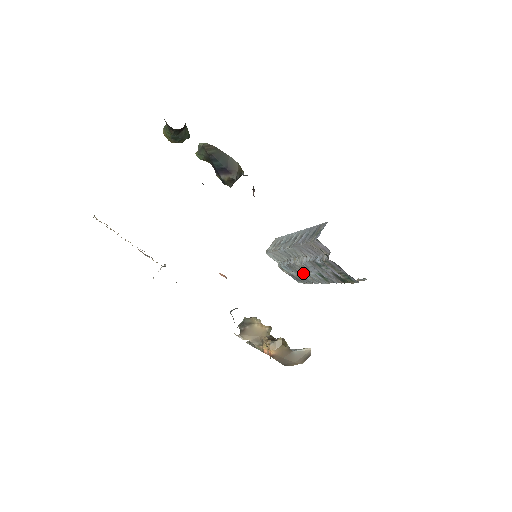
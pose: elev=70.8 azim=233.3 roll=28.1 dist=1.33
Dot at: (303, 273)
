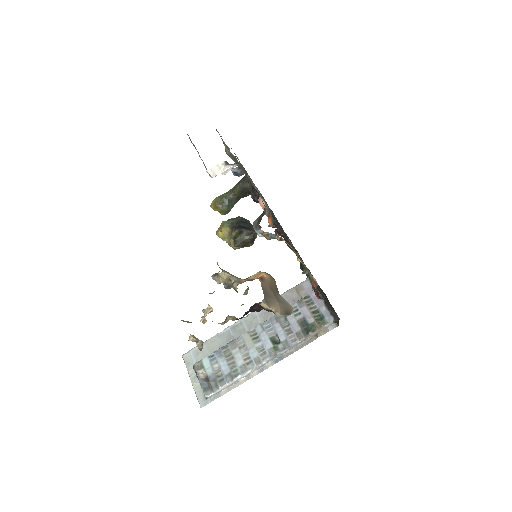
Dot at: (240, 353)
